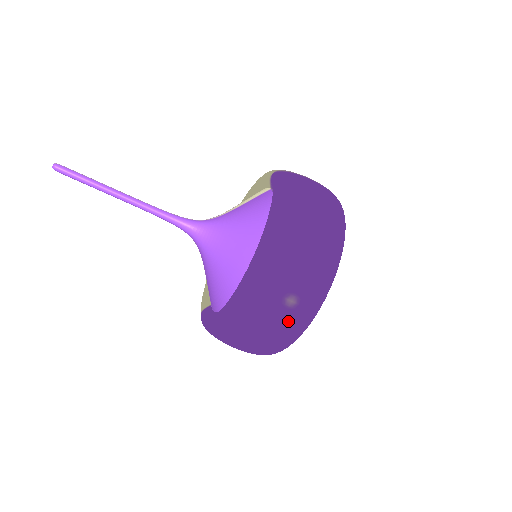
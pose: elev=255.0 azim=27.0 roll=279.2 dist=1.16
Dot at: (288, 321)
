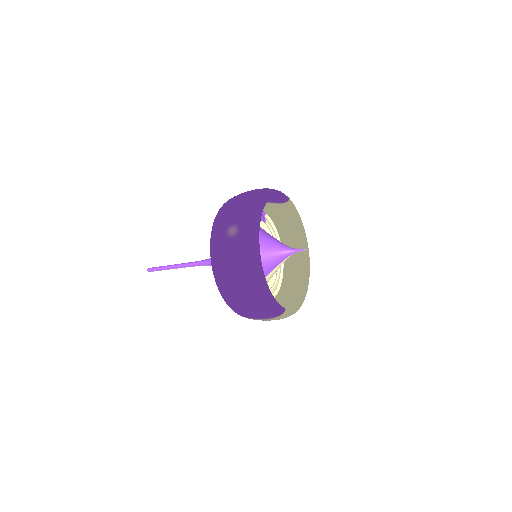
Dot at: (238, 244)
